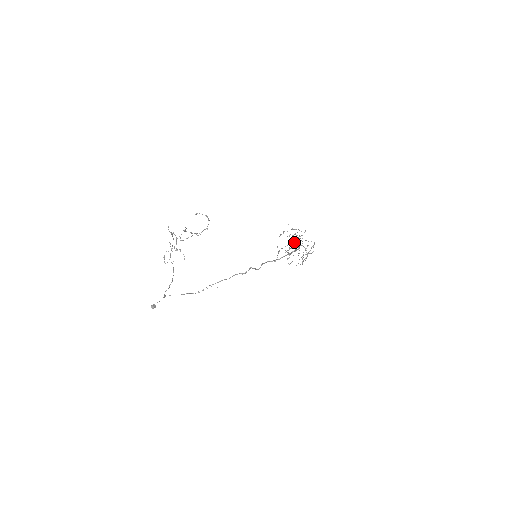
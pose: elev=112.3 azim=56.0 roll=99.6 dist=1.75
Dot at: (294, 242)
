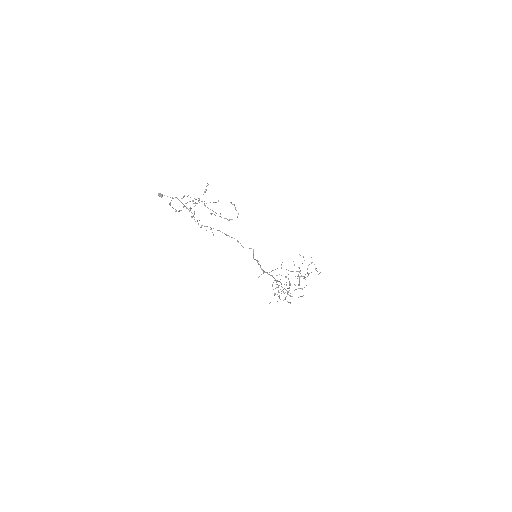
Dot at: (289, 281)
